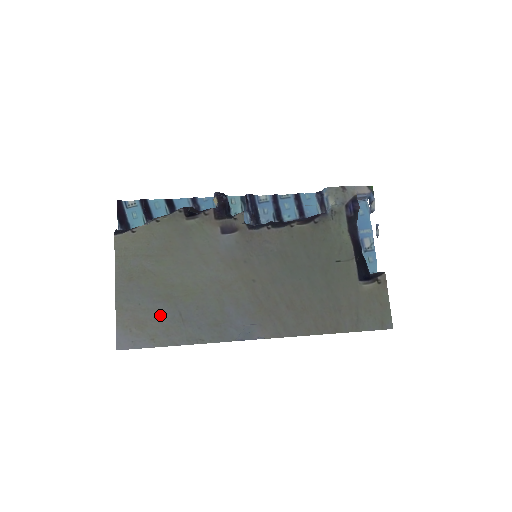
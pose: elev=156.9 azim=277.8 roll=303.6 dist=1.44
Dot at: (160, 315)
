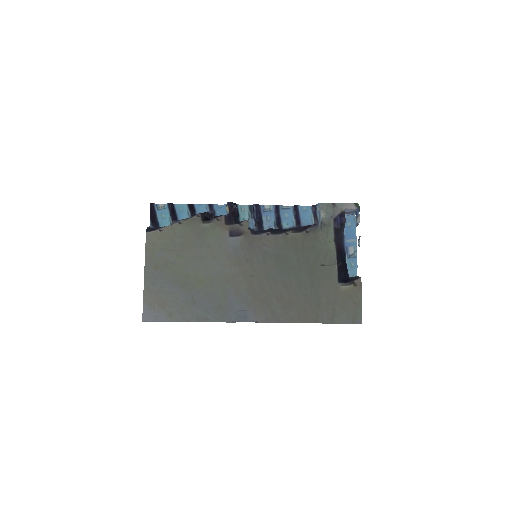
Dot at: (177, 297)
